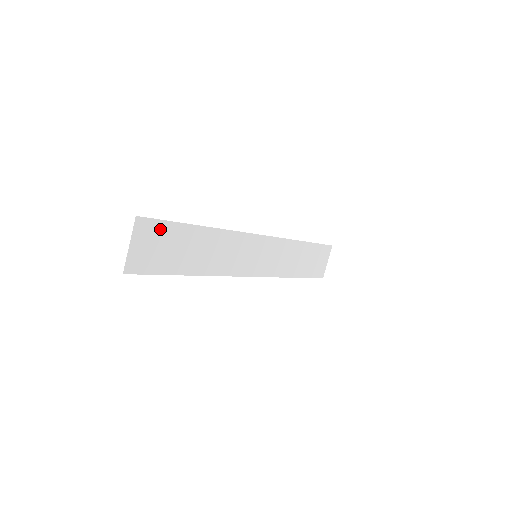
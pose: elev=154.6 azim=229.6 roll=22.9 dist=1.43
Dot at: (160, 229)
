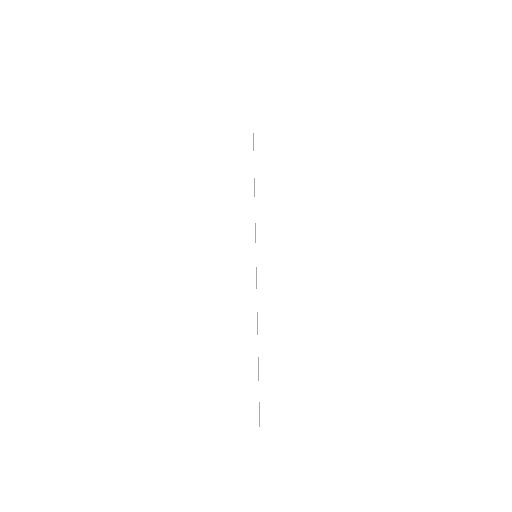
Dot at: (259, 405)
